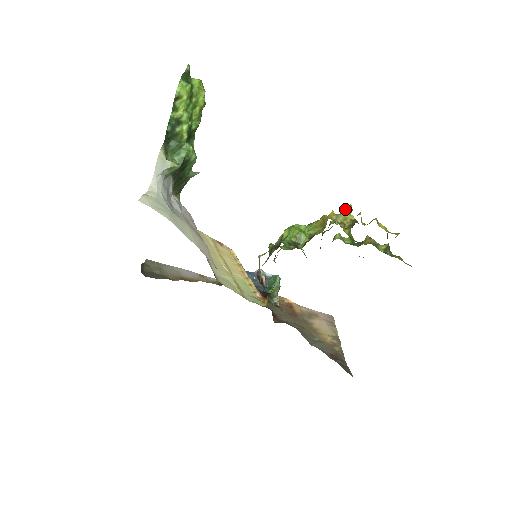
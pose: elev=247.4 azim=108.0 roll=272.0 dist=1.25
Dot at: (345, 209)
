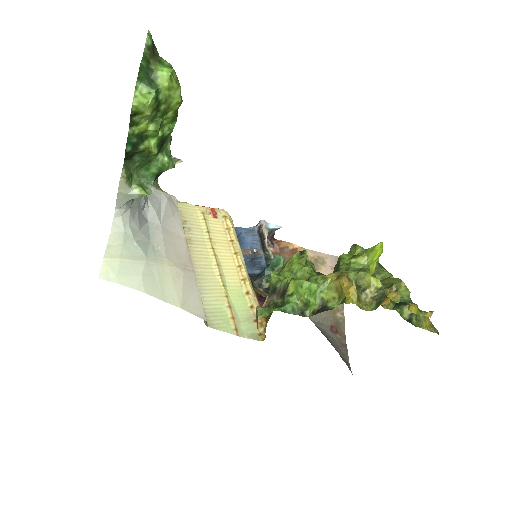
Dot at: (373, 250)
